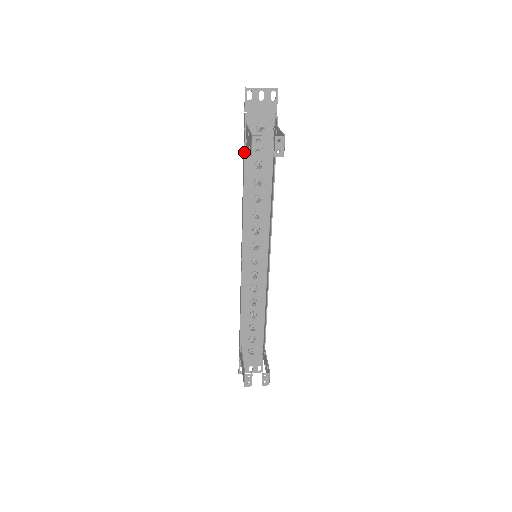
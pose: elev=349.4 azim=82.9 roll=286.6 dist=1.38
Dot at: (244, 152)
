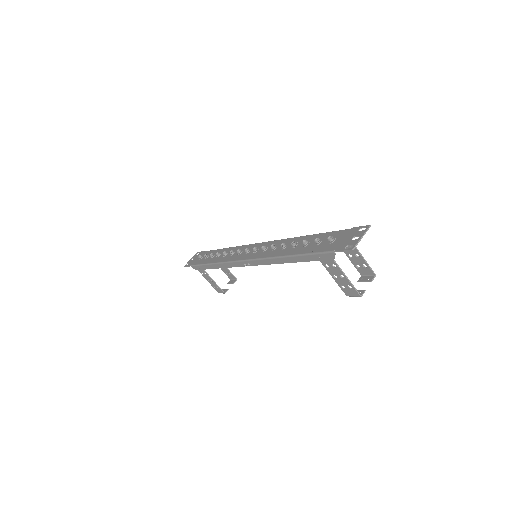
Dot at: occluded
